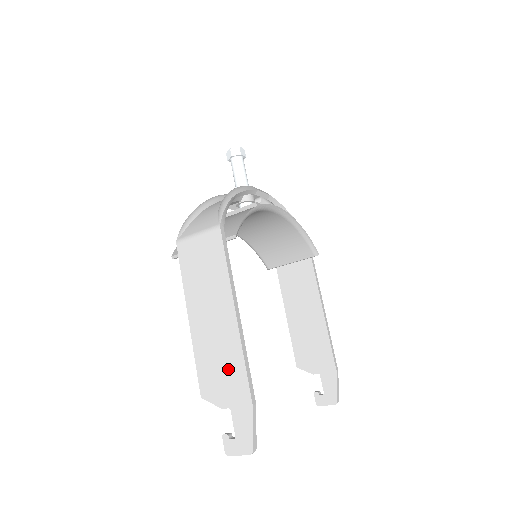
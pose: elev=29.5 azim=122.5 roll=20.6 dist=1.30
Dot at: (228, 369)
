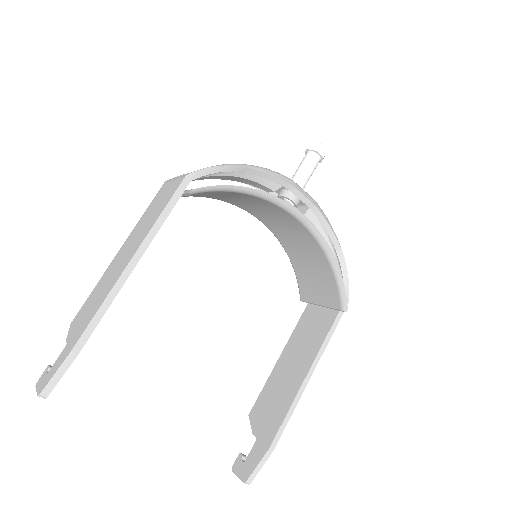
Dot at: (92, 308)
